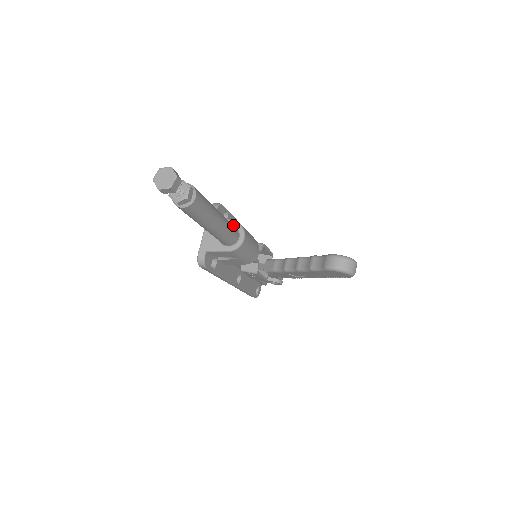
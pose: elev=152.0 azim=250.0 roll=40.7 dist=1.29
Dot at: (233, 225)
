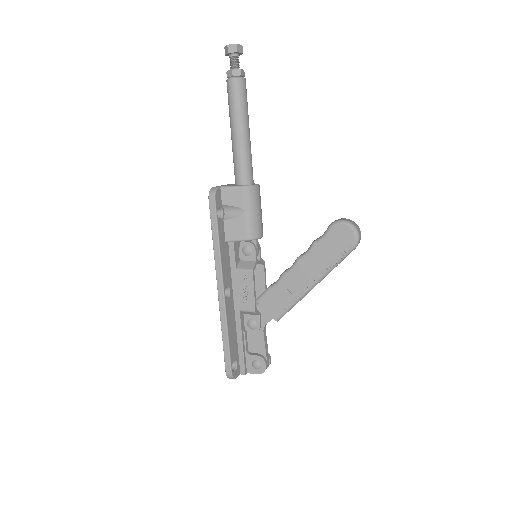
Dot at: occluded
